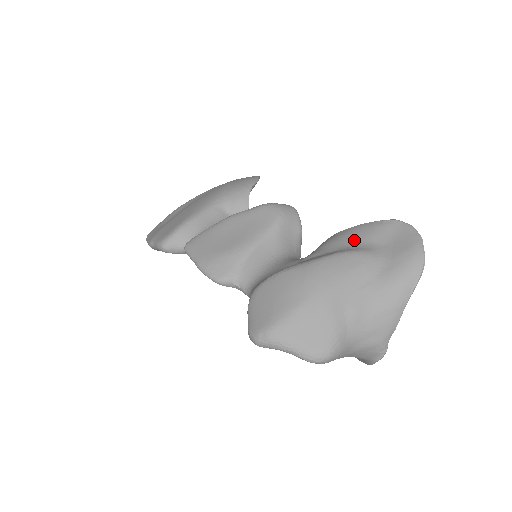
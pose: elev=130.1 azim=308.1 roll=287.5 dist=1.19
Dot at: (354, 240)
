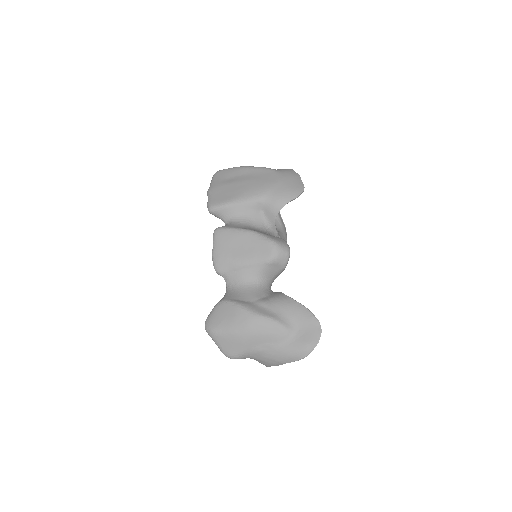
Dot at: (289, 314)
